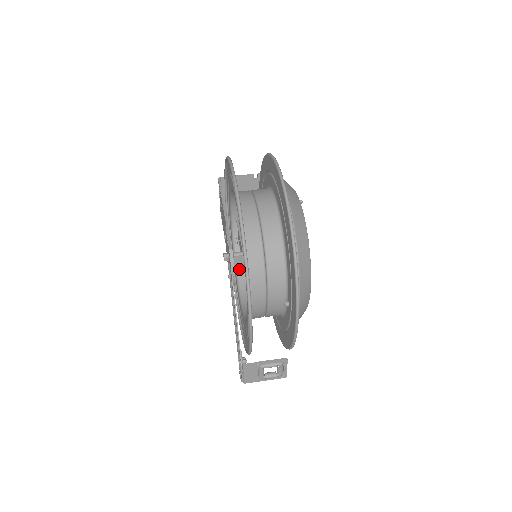
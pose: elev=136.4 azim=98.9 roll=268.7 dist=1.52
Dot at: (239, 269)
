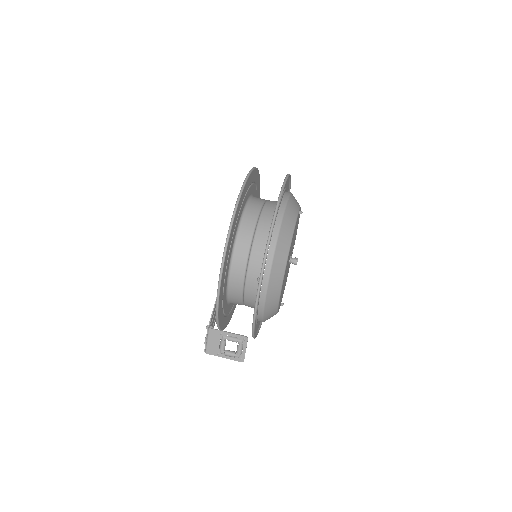
Dot at: occluded
